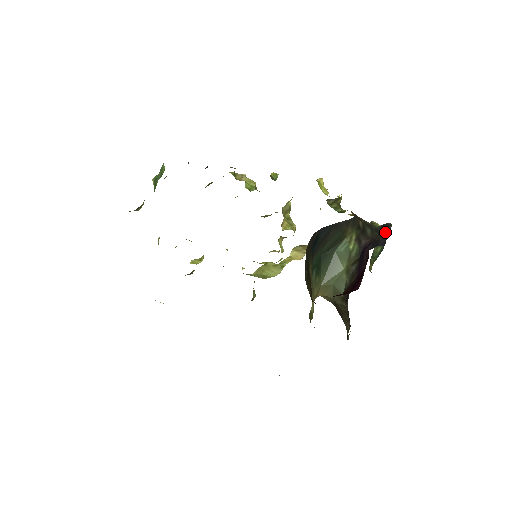
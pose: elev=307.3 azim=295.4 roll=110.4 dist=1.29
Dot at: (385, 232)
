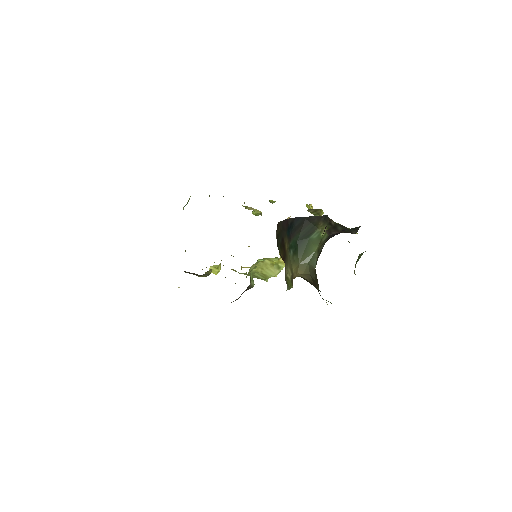
Dot at: (355, 231)
